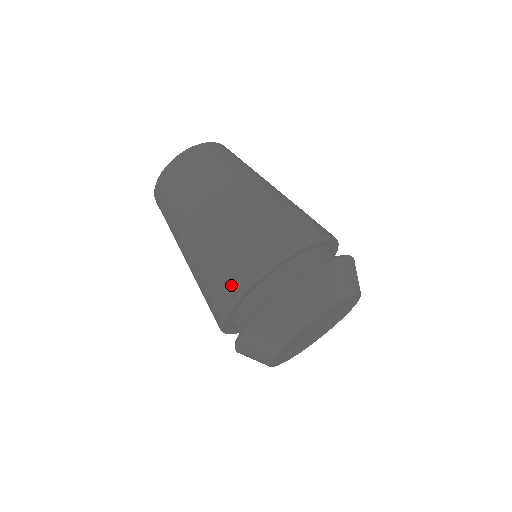
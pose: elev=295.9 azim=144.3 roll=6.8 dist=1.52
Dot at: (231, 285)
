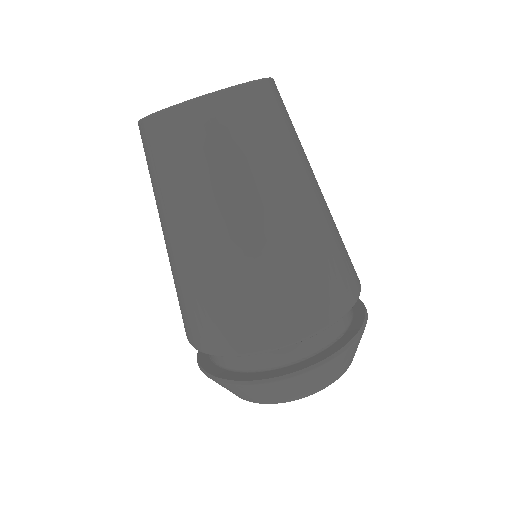
Dot at: (293, 324)
